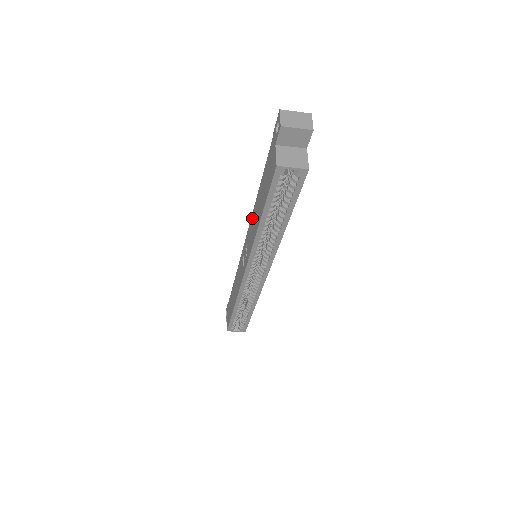
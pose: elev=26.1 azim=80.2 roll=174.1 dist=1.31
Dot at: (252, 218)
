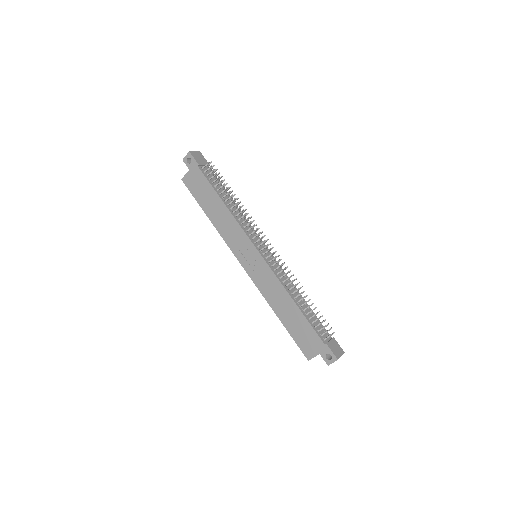
Dot at: (278, 285)
